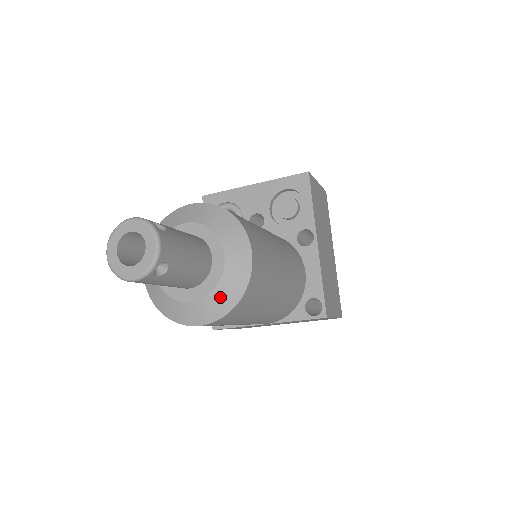
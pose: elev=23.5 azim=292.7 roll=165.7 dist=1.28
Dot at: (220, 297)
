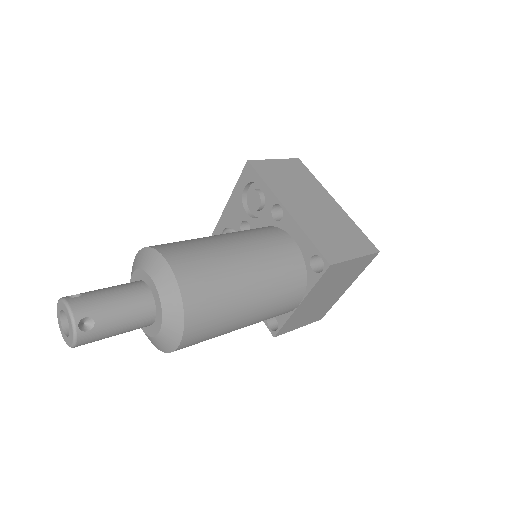
Dot at: (170, 314)
